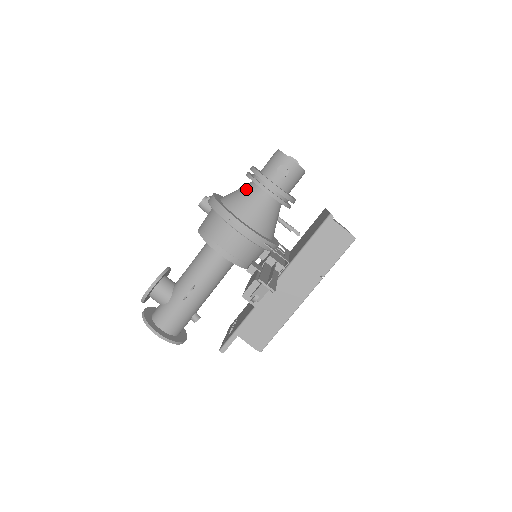
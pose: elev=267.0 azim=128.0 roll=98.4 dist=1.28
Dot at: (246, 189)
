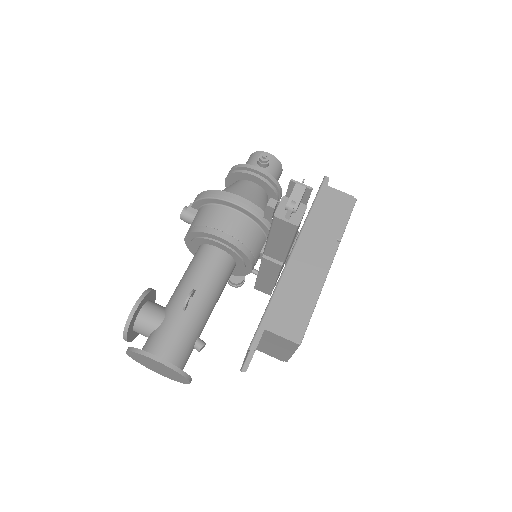
Dot at: (230, 185)
